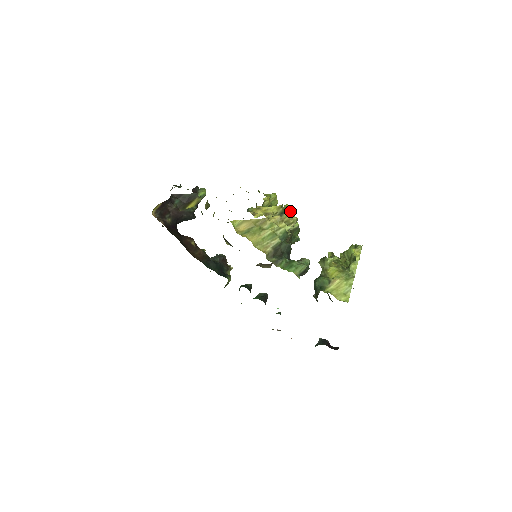
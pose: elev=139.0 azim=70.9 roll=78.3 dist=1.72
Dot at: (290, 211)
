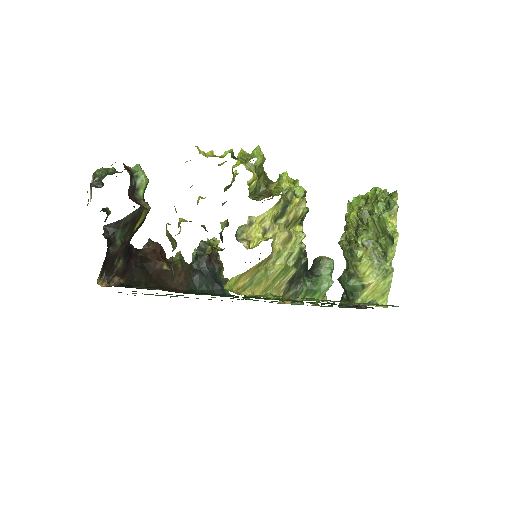
Dot at: (293, 190)
